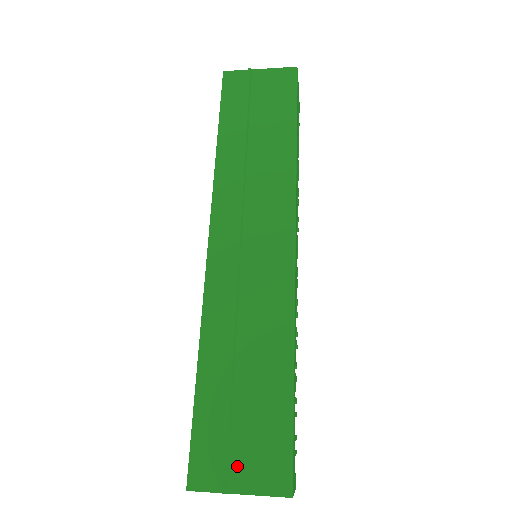
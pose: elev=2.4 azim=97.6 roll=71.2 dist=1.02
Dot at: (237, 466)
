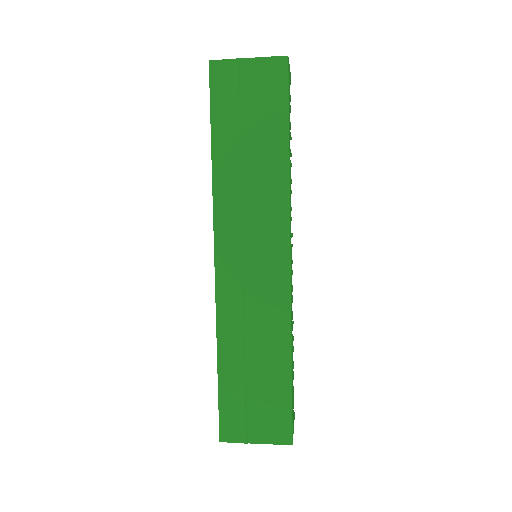
Dot at: (253, 427)
